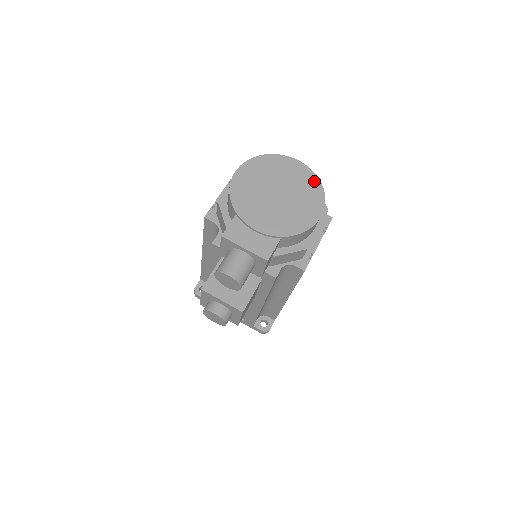
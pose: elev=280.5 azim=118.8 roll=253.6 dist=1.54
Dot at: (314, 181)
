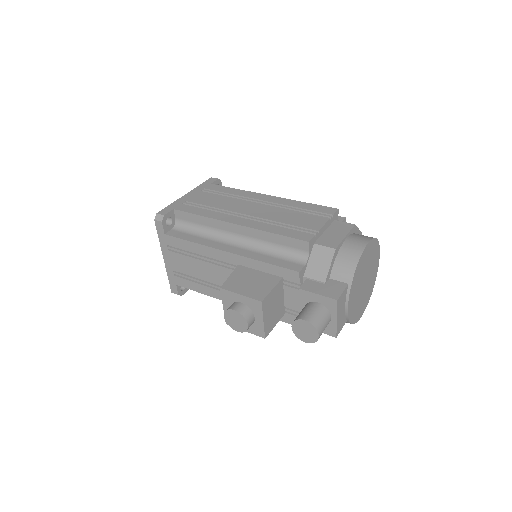
Dot at: (374, 283)
